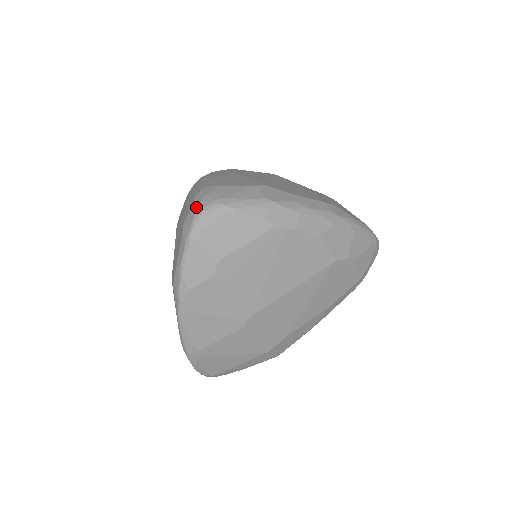
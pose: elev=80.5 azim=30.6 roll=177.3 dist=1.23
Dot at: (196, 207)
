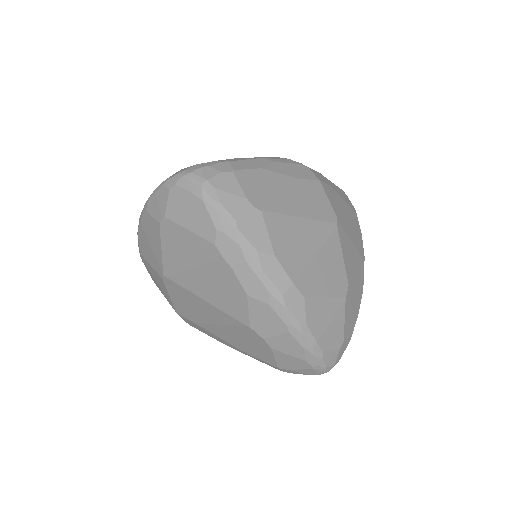
Dot at: (195, 167)
